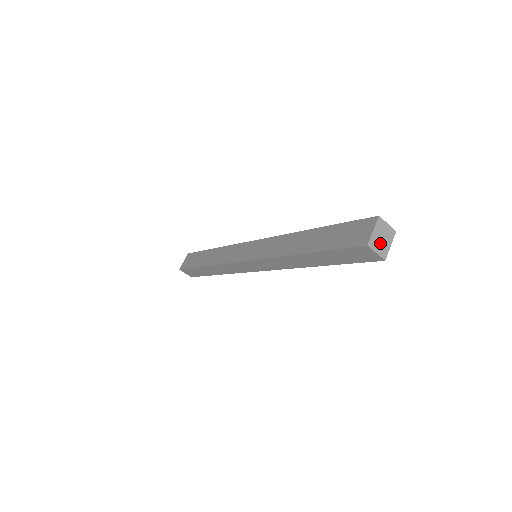
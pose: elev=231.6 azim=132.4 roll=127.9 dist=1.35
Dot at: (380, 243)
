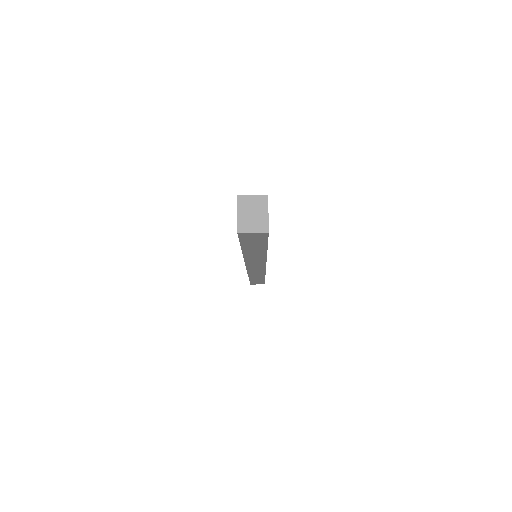
Dot at: (253, 220)
